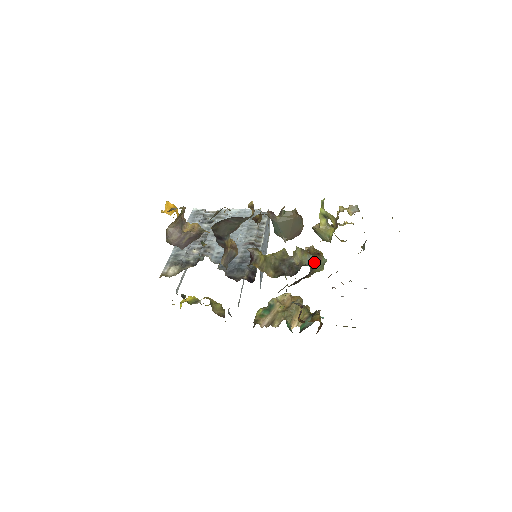
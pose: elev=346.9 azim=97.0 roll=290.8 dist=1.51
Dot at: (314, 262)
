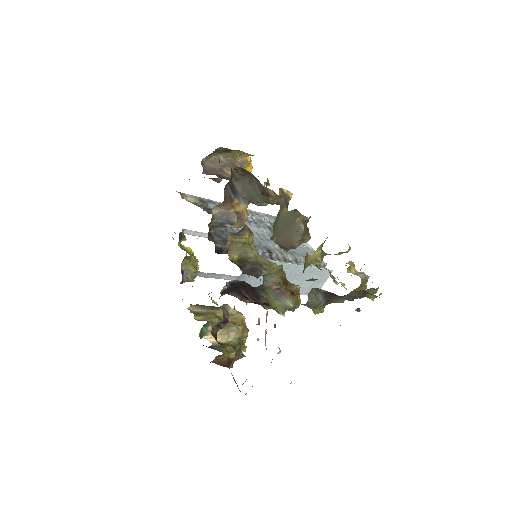
Dot at: (275, 286)
